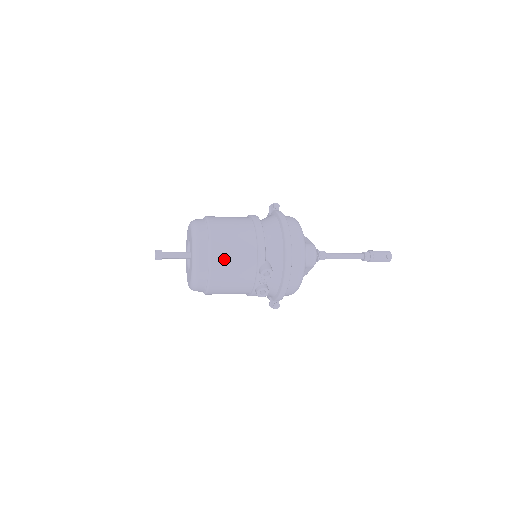
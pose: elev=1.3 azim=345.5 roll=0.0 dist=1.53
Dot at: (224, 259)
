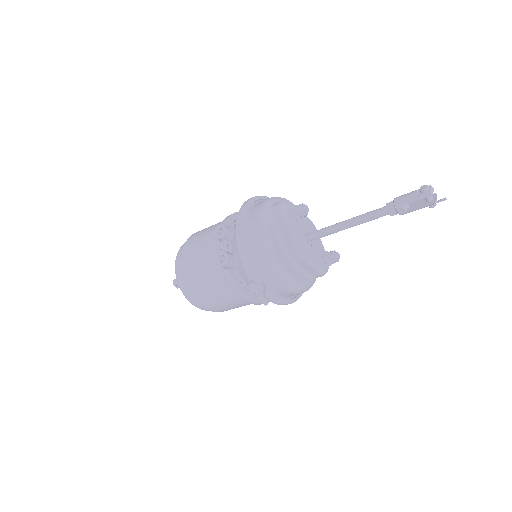
Dot at: (195, 239)
